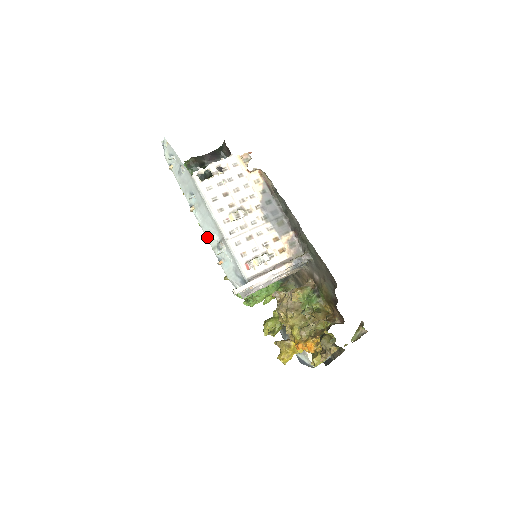
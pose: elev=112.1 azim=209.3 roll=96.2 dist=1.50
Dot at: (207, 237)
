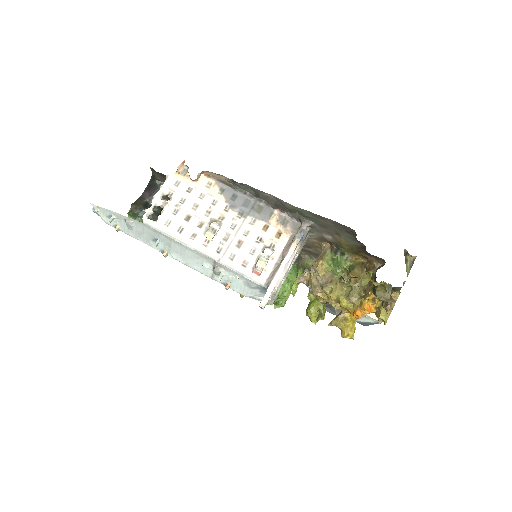
Dot at: (198, 271)
